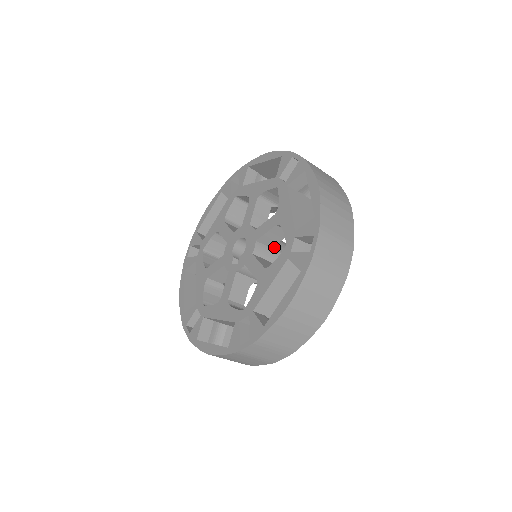
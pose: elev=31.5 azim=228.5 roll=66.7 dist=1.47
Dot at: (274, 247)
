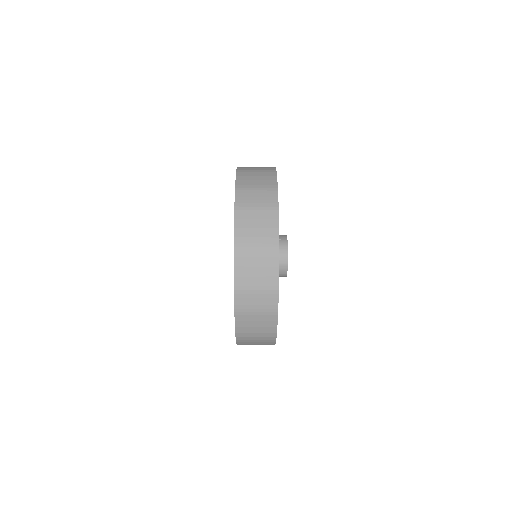
Dot at: occluded
